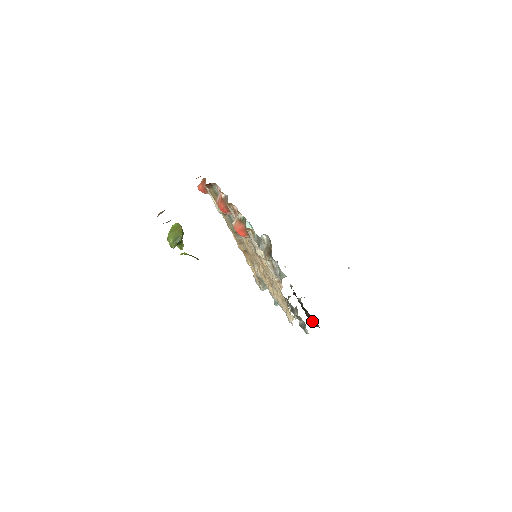
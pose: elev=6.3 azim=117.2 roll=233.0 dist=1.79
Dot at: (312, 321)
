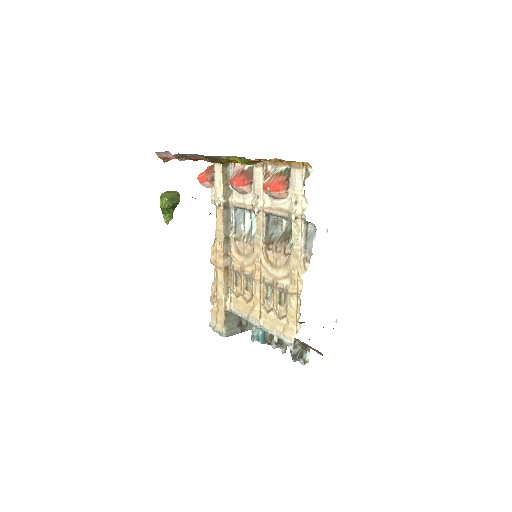
Dot at: occluded
